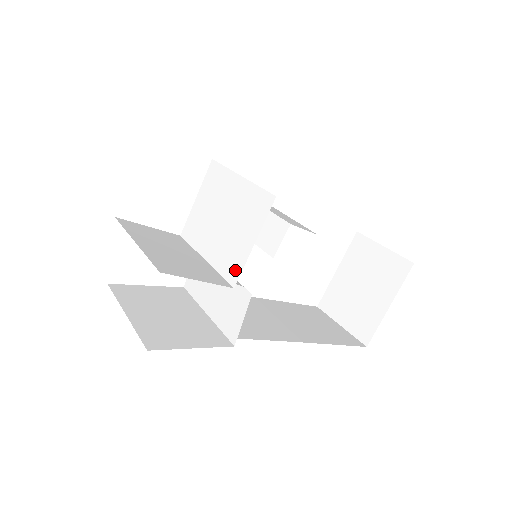
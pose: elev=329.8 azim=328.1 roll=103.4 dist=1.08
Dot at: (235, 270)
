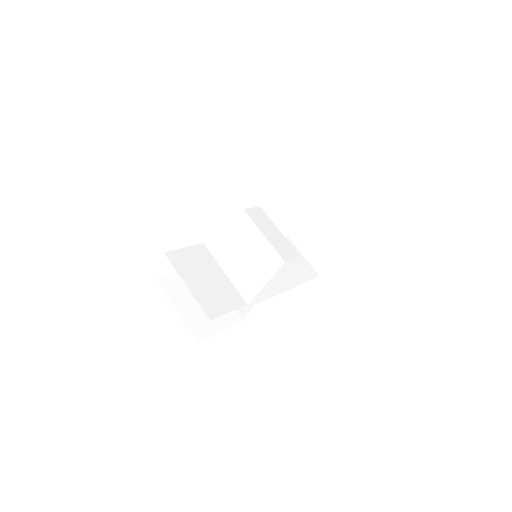
Dot at: (249, 295)
